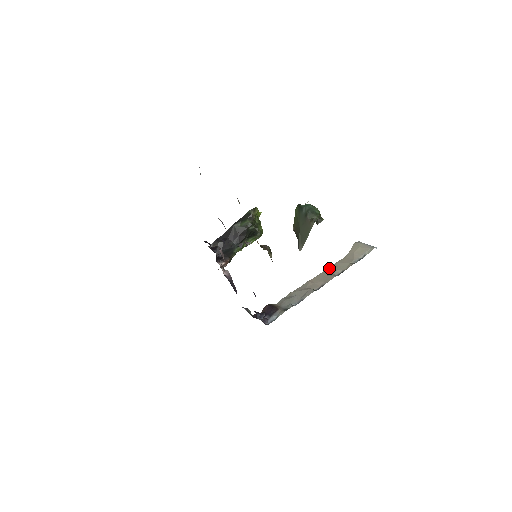
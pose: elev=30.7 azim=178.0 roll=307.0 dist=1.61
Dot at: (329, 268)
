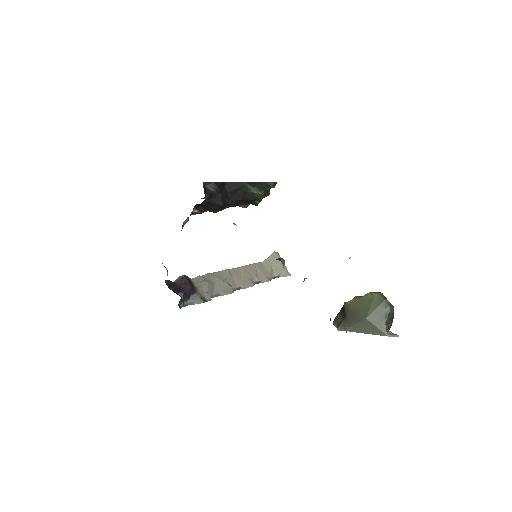
Dot at: (248, 266)
